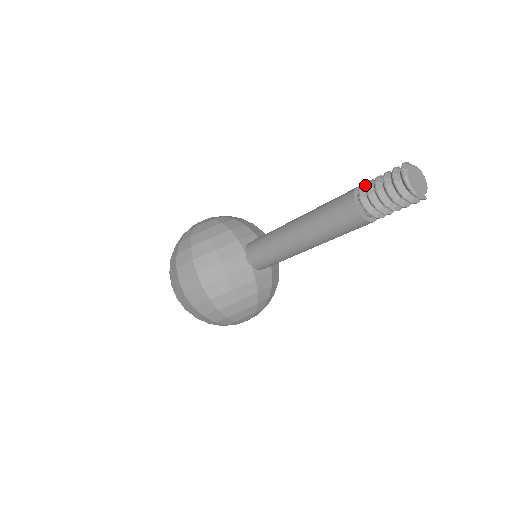
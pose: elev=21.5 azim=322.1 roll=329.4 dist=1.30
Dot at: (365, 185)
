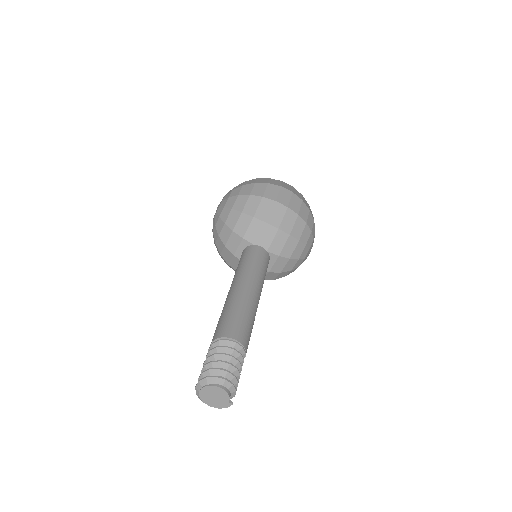
Dot at: occluded
